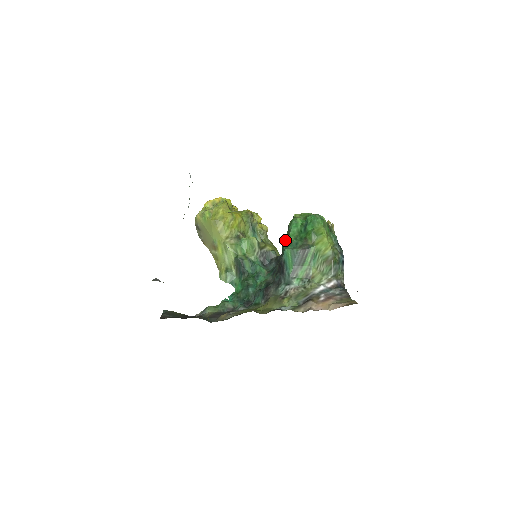
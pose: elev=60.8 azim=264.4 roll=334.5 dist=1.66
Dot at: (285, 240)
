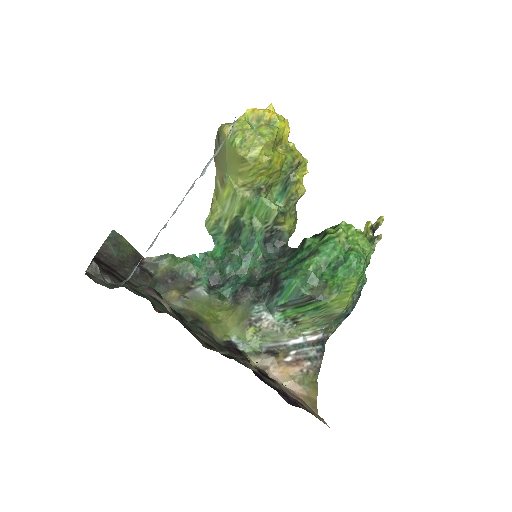
Dot at: (306, 251)
